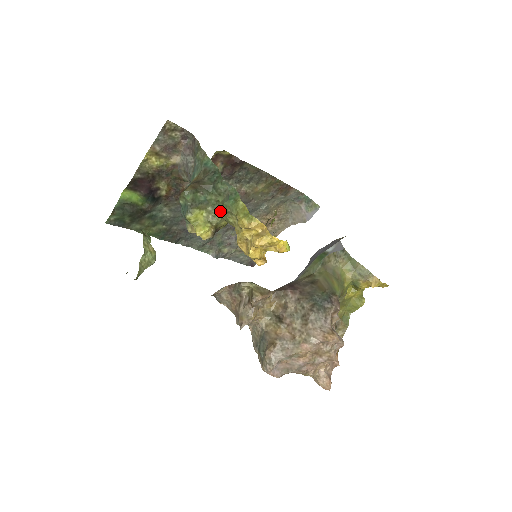
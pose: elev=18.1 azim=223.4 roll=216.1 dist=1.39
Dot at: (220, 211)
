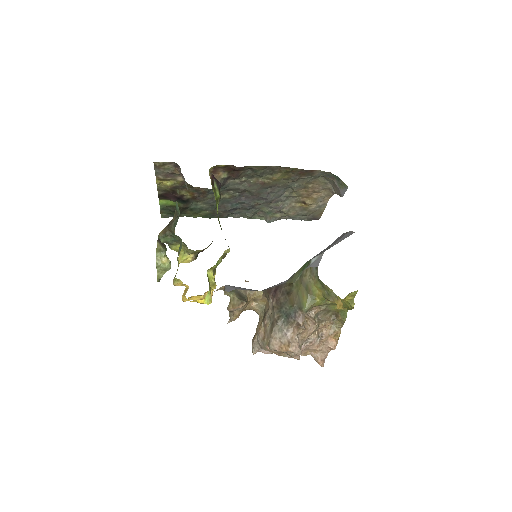
Dot at: occluded
